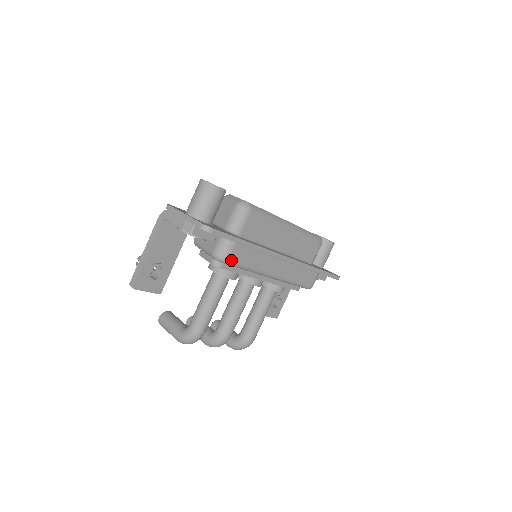
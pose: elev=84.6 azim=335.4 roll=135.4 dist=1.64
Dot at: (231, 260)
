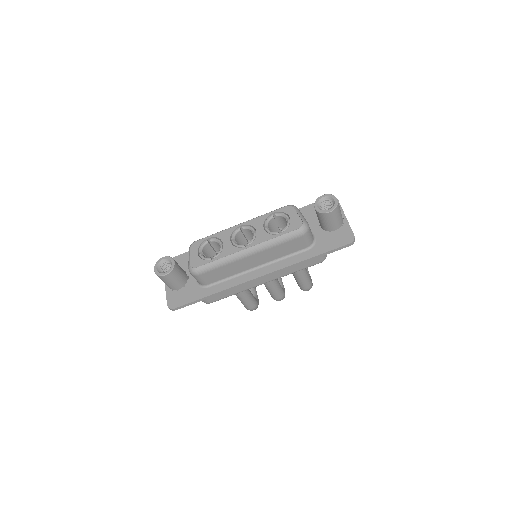
Dot at: (212, 301)
